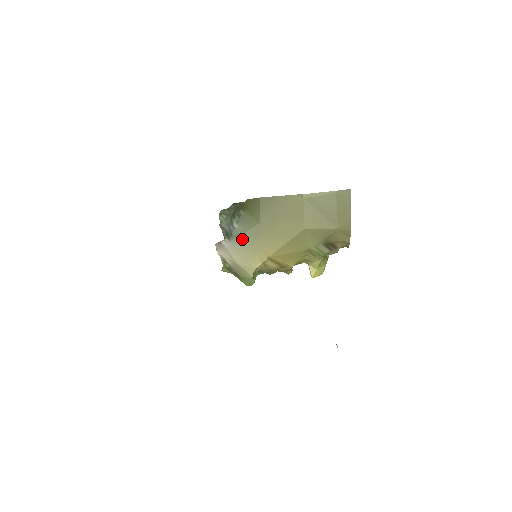
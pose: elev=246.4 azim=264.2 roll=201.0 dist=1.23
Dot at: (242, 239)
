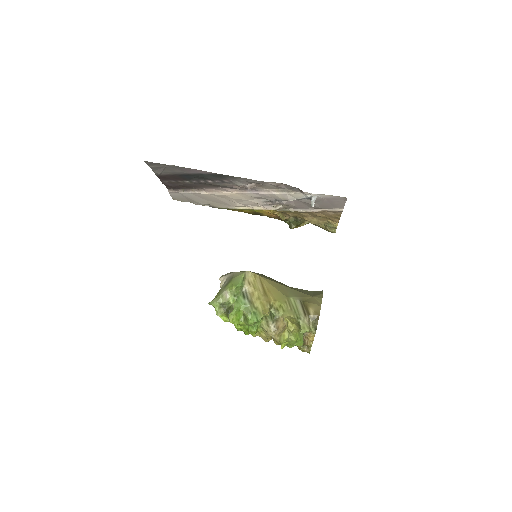
Dot at: occluded
